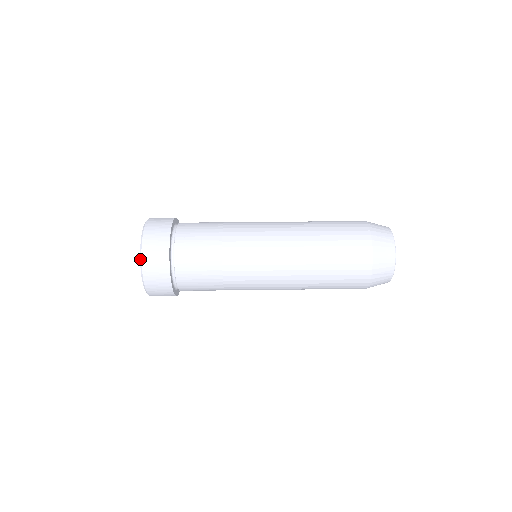
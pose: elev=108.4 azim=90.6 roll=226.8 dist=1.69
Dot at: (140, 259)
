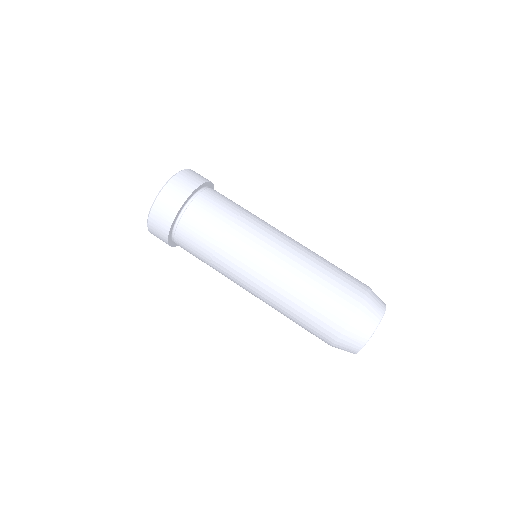
Dot at: (174, 175)
